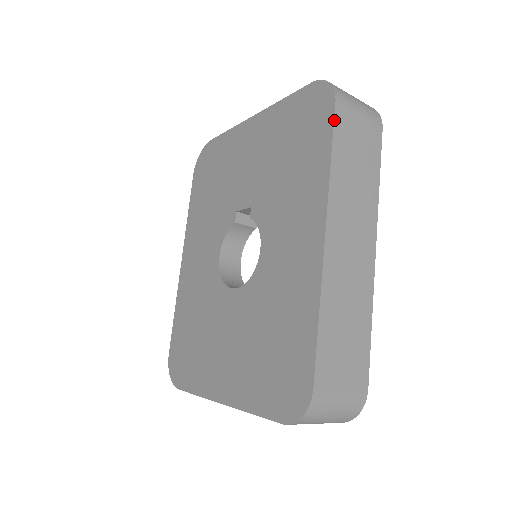
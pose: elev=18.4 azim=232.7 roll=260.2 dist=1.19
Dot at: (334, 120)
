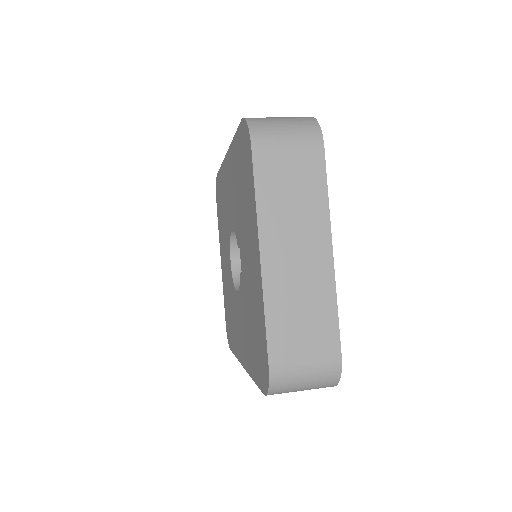
Dot at: (260, 389)
